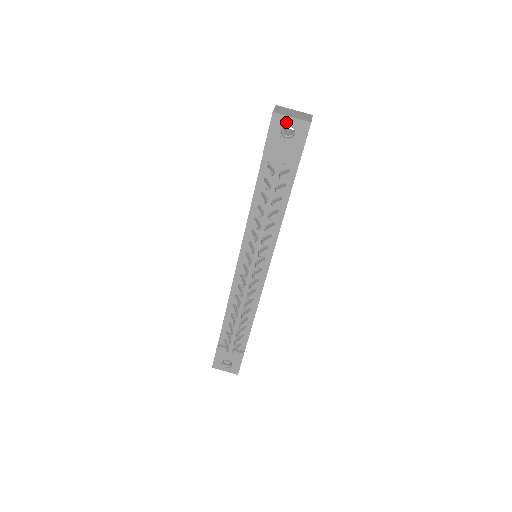
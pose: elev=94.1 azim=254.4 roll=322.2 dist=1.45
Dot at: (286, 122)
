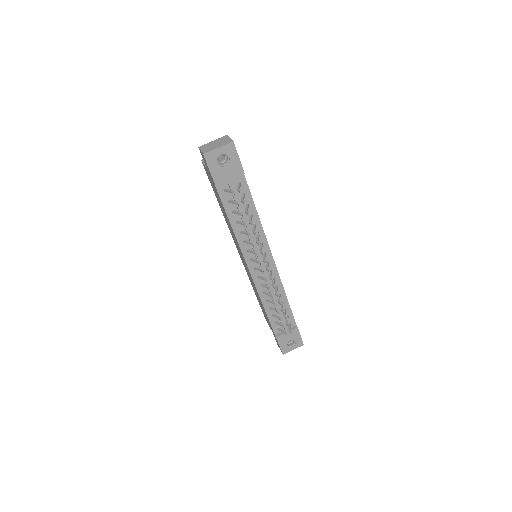
Dot at: (217, 154)
